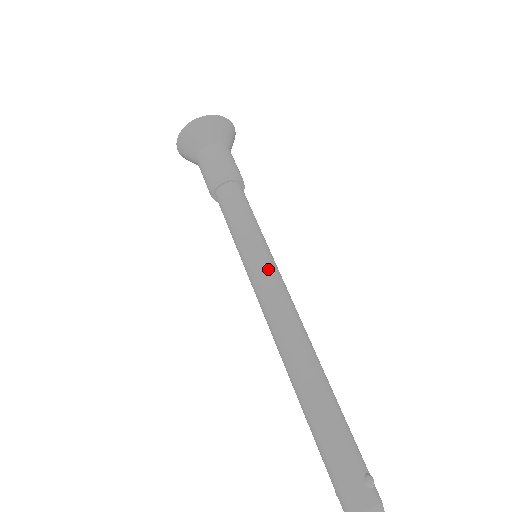
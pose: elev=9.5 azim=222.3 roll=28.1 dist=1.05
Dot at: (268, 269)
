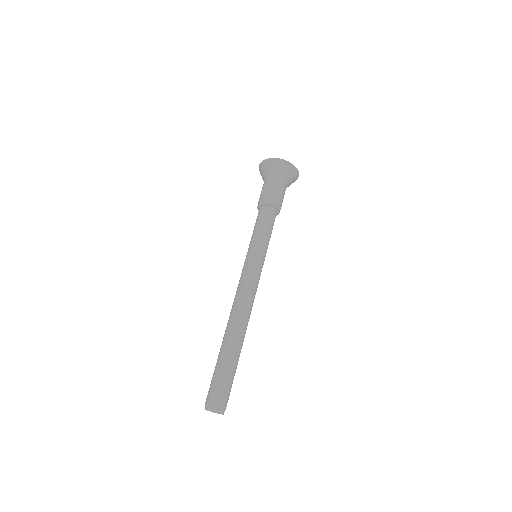
Dot at: (251, 266)
